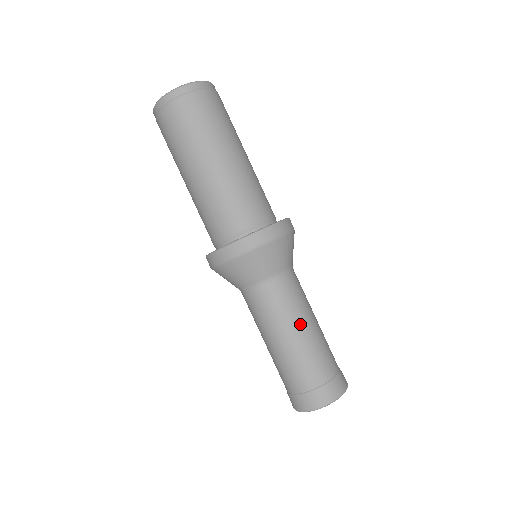
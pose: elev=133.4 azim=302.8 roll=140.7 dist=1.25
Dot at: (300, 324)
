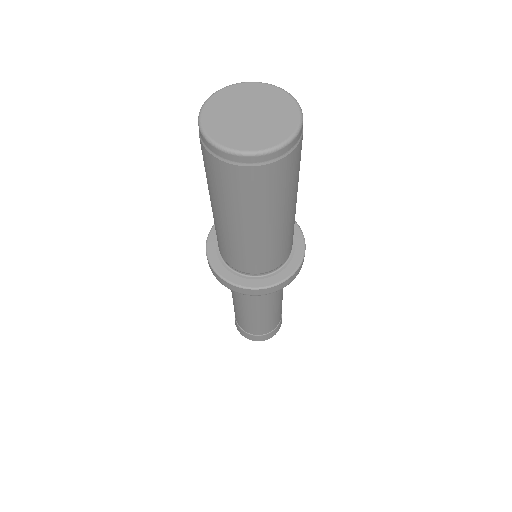
Dot at: (273, 310)
